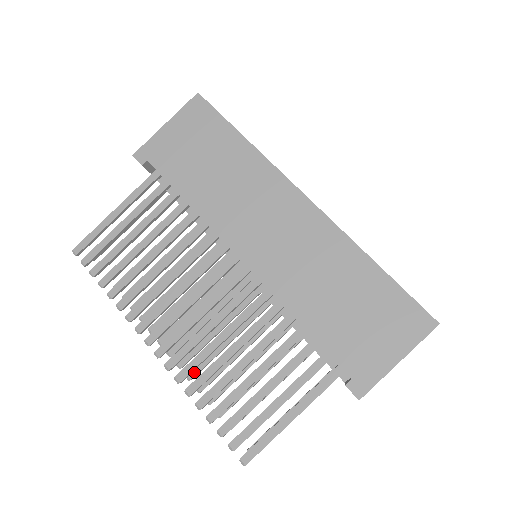
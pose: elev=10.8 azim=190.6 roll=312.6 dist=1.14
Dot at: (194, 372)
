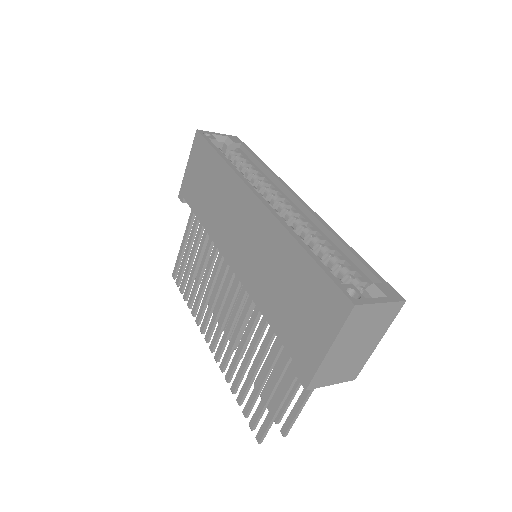
Dot at: occluded
